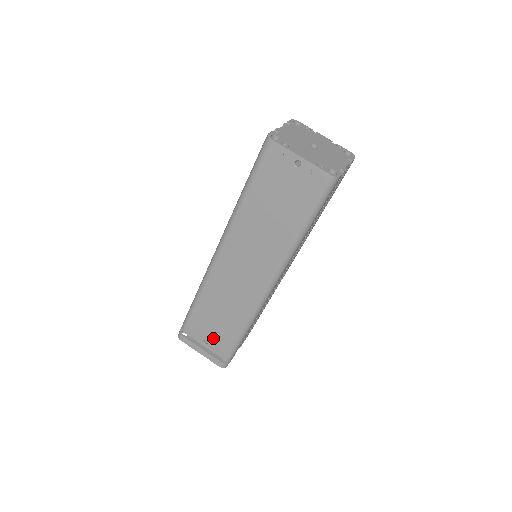
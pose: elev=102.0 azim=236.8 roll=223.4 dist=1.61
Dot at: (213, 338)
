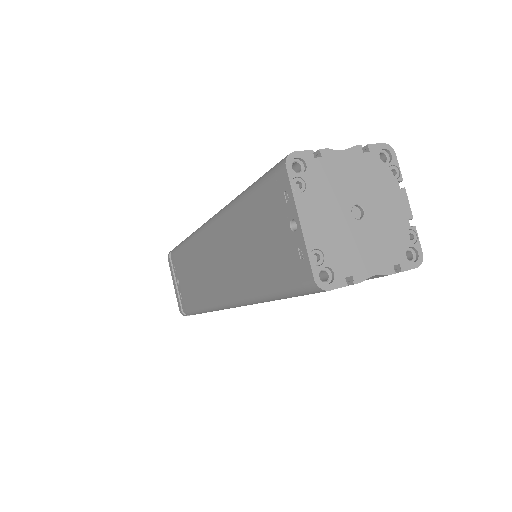
Dot at: (183, 286)
